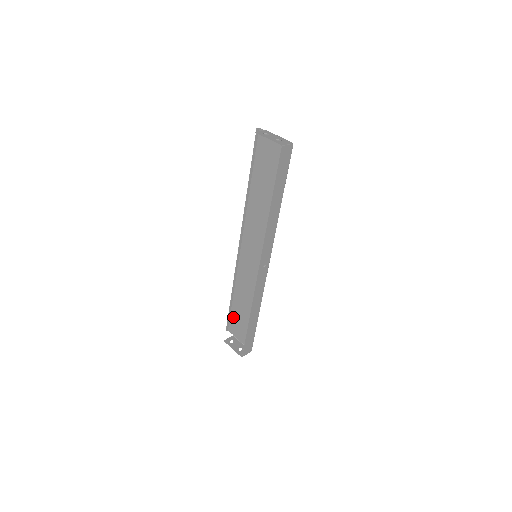
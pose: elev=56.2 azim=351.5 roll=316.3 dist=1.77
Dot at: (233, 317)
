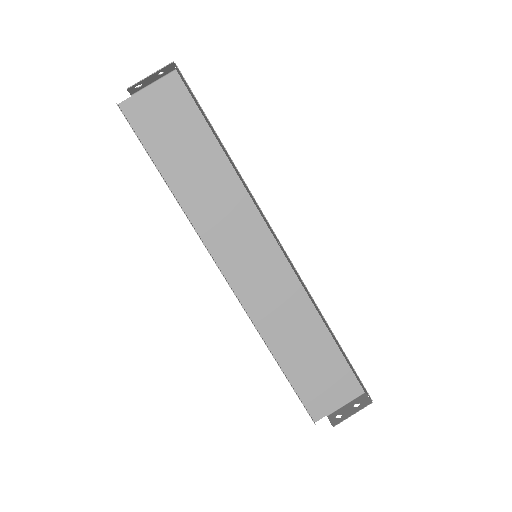
Dot at: (303, 391)
